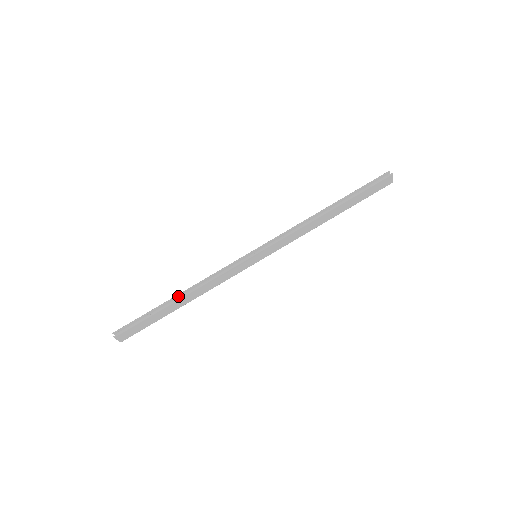
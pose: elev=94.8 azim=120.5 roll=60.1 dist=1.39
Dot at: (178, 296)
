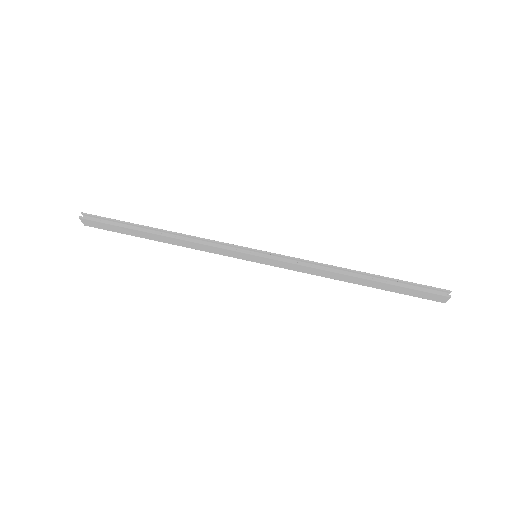
Dot at: (160, 230)
